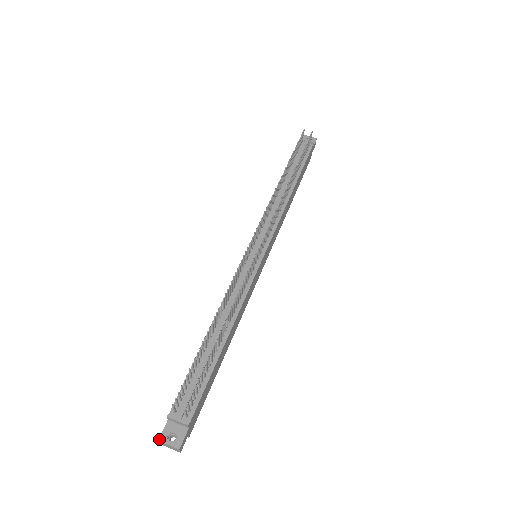
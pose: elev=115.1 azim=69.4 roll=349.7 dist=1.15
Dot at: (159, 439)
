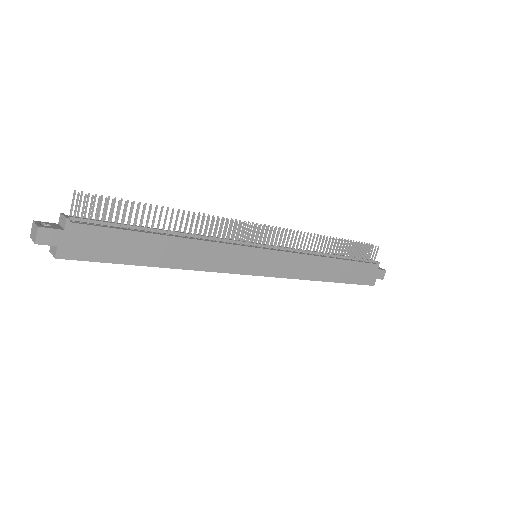
Dot at: occluded
